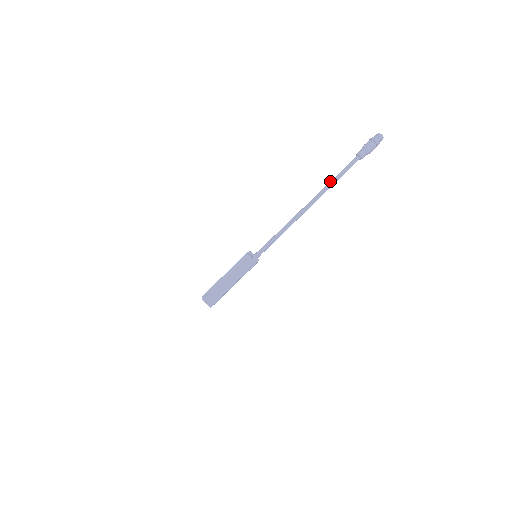
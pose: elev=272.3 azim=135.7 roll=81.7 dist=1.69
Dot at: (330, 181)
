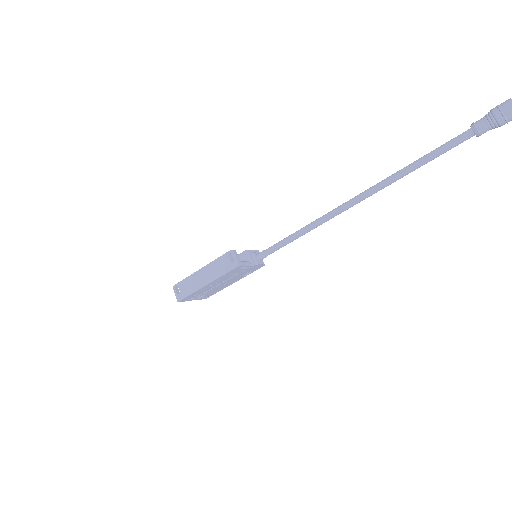
Dot at: occluded
